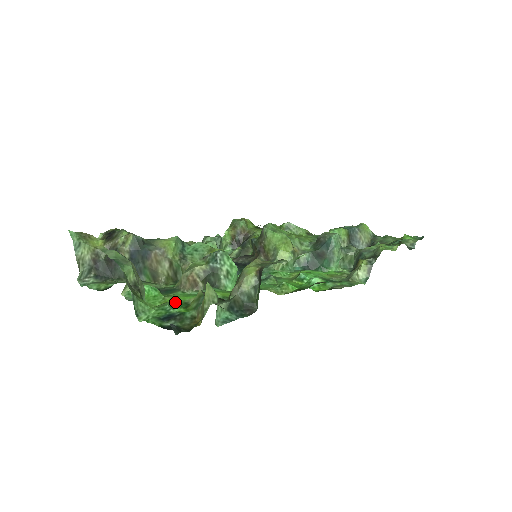
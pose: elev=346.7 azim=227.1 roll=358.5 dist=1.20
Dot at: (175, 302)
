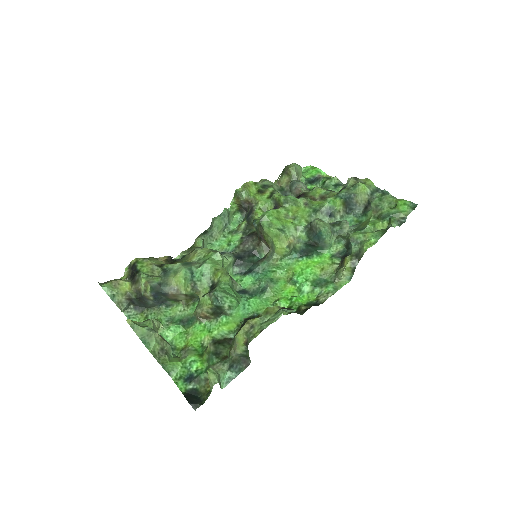
Dot at: (194, 344)
